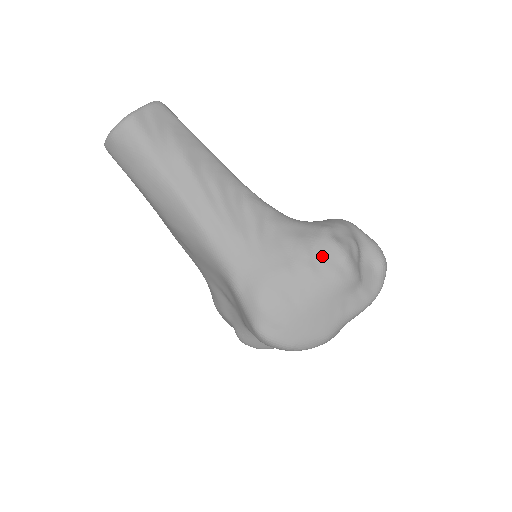
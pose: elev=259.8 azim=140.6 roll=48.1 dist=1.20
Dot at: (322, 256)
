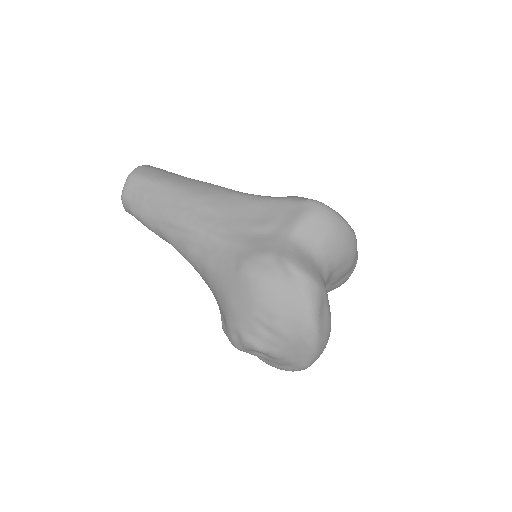
Dot at: occluded
